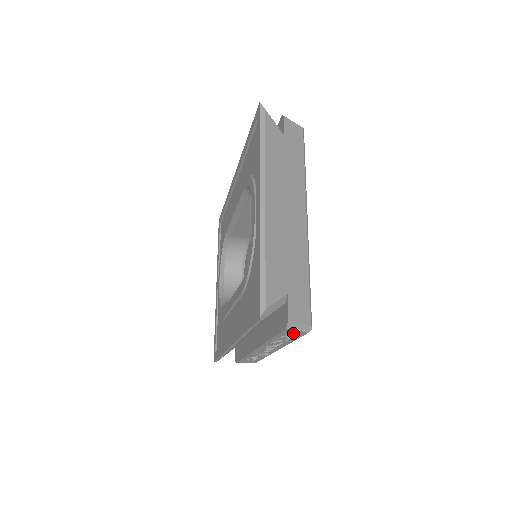
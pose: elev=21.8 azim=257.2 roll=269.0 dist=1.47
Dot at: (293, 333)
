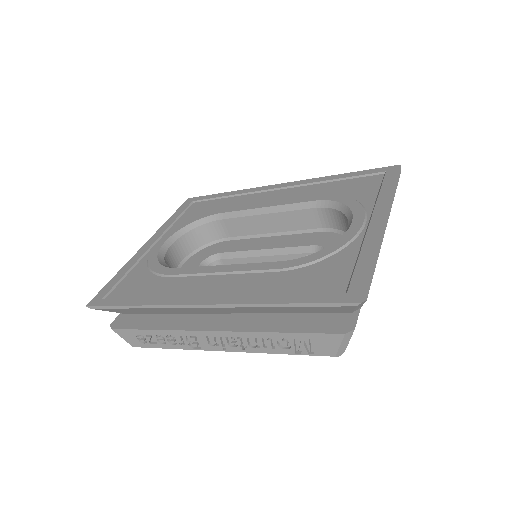
Dot at: (324, 344)
